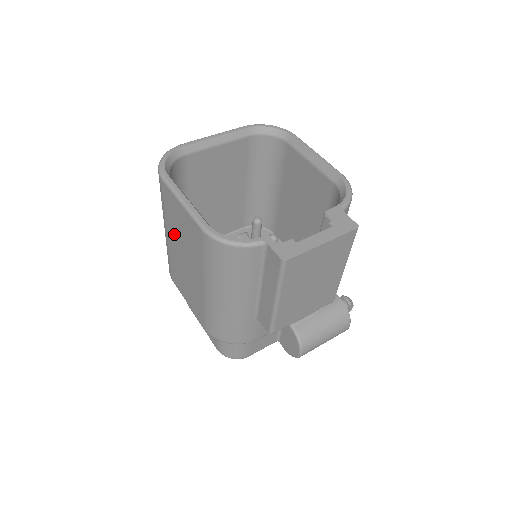
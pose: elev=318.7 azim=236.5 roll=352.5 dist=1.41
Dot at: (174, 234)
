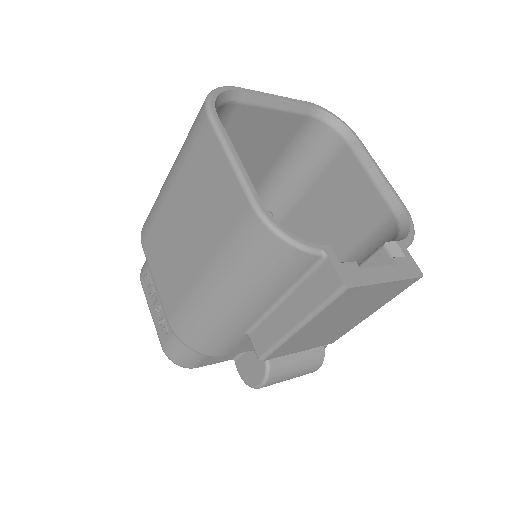
Dot at: (186, 193)
